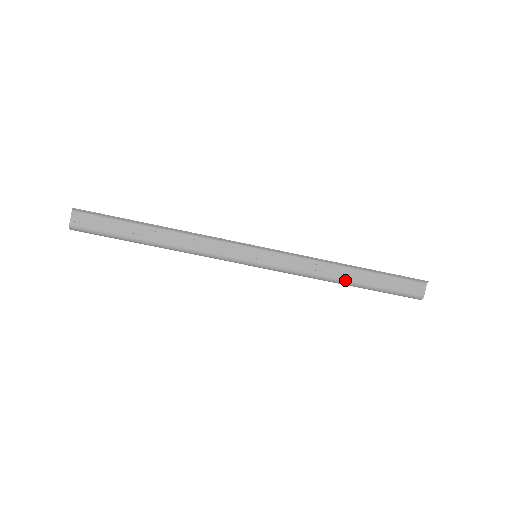
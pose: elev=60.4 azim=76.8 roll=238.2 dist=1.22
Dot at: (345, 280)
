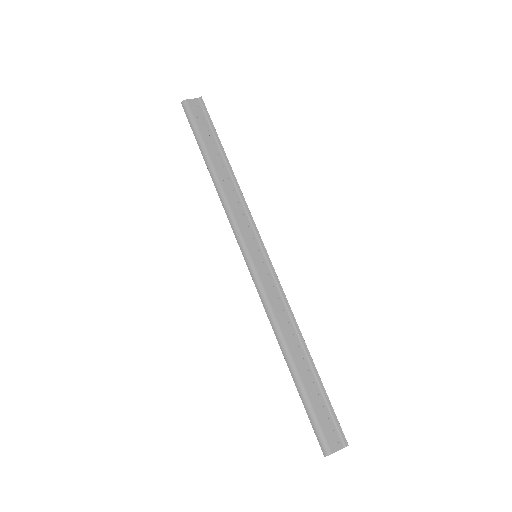
Dot at: (291, 354)
